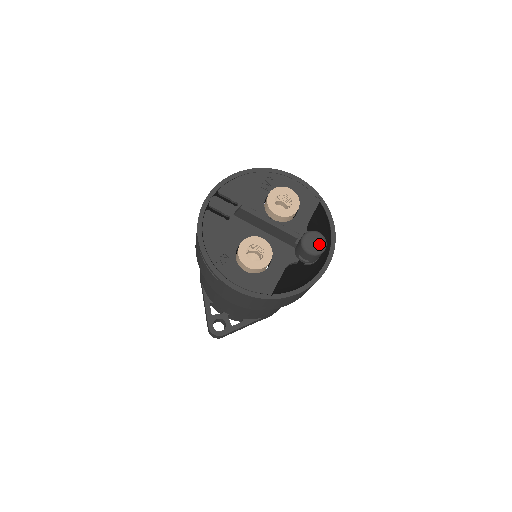
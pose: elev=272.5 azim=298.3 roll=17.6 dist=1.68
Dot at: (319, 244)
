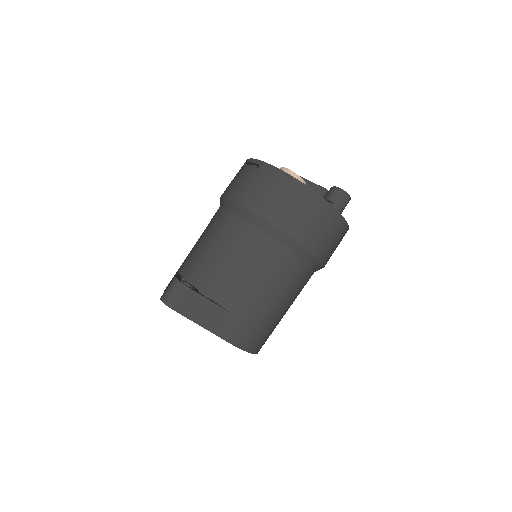
Dot at: occluded
